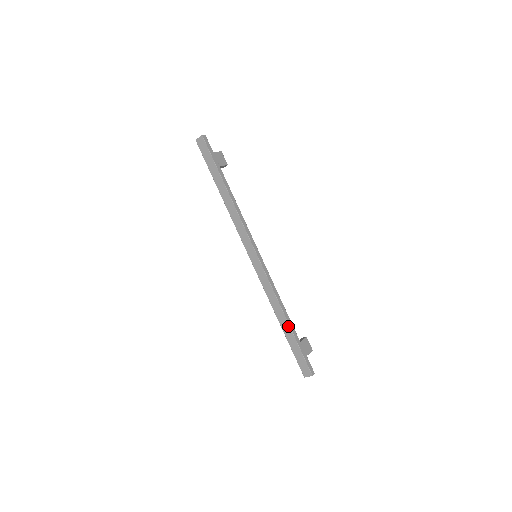
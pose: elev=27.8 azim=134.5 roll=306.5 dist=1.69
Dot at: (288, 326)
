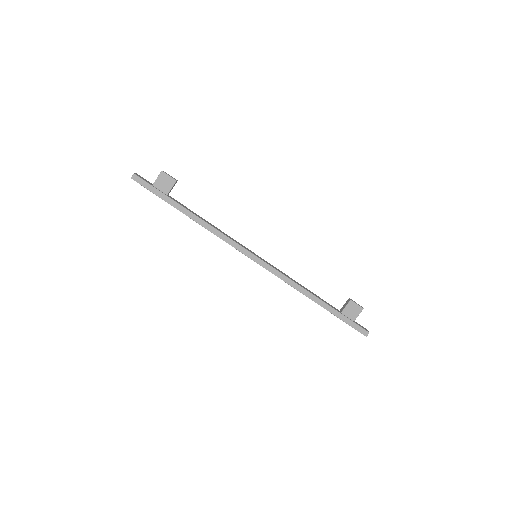
Dot at: occluded
